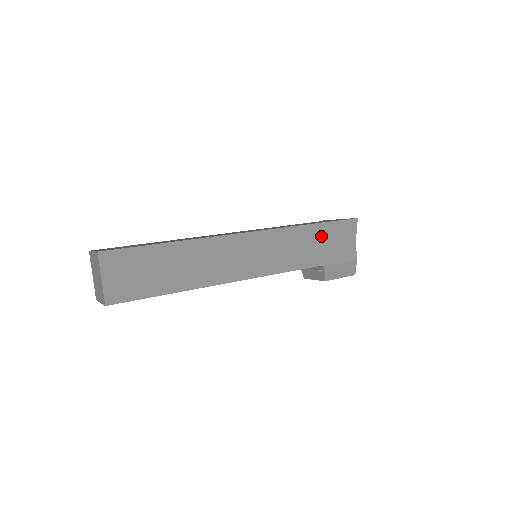
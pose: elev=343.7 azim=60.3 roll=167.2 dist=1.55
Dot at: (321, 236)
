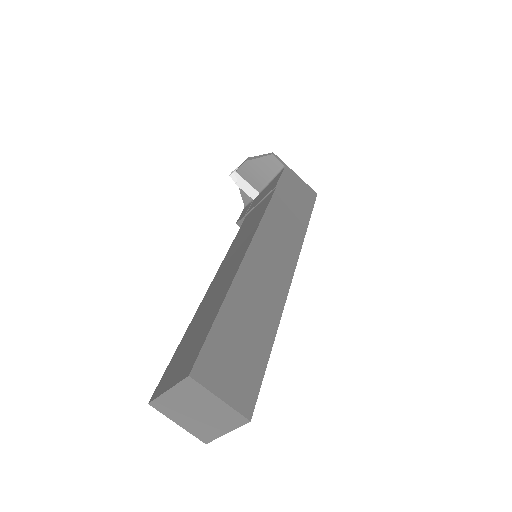
Dot at: occluded
